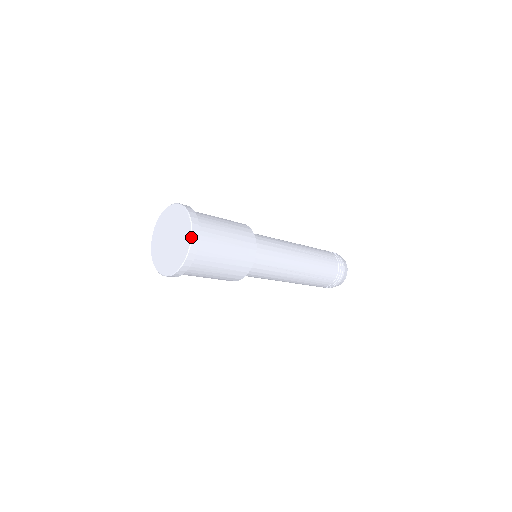
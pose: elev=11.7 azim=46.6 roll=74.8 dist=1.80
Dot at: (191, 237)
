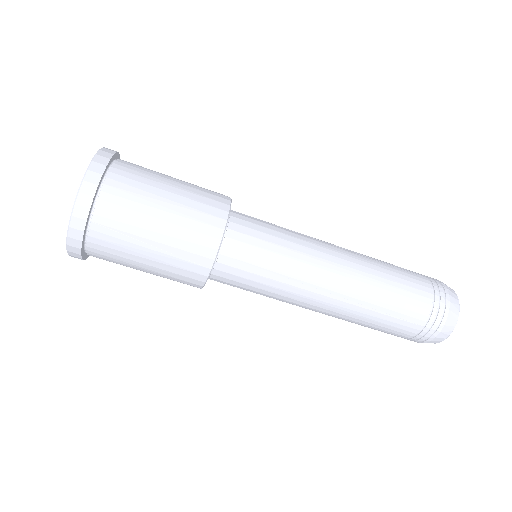
Dot at: occluded
